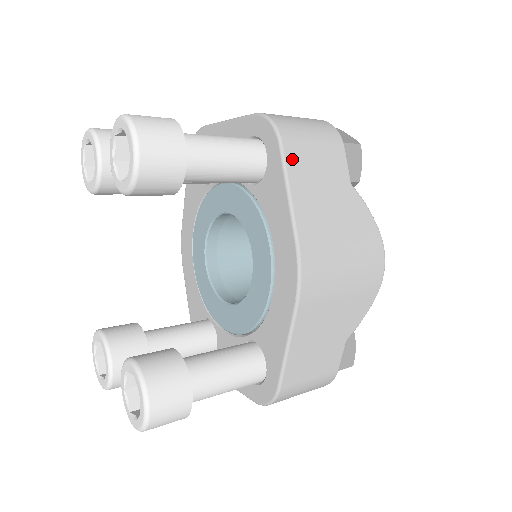
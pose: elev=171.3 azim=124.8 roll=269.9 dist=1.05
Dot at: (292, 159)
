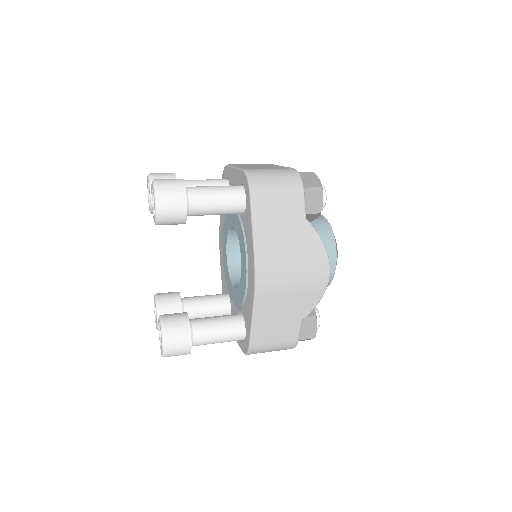
Dot at: (258, 204)
